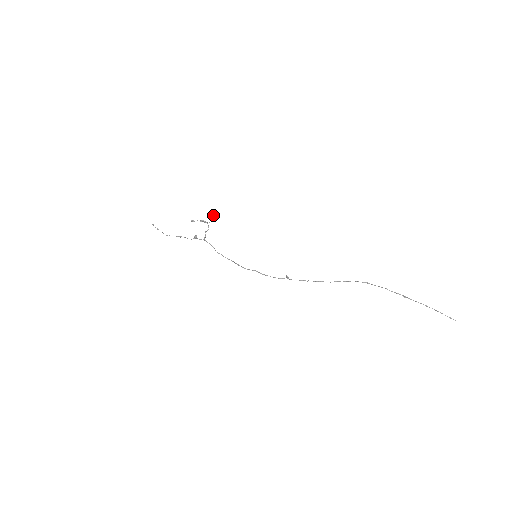
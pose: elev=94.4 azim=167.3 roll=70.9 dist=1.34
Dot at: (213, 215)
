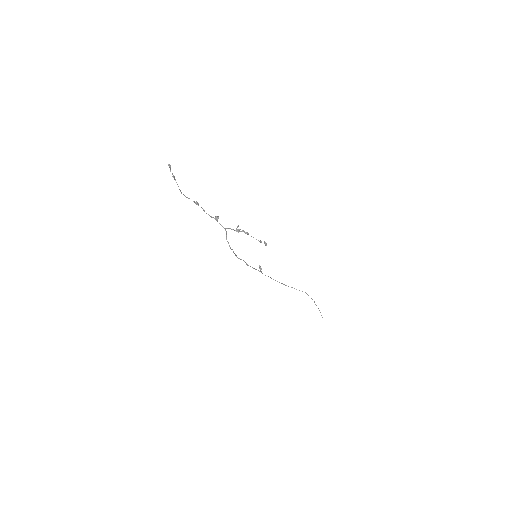
Dot at: occluded
